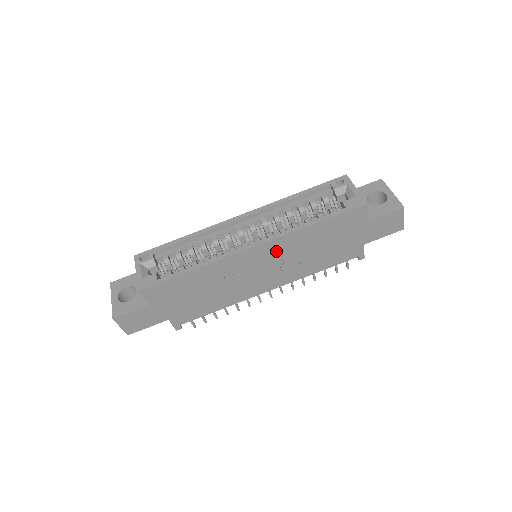
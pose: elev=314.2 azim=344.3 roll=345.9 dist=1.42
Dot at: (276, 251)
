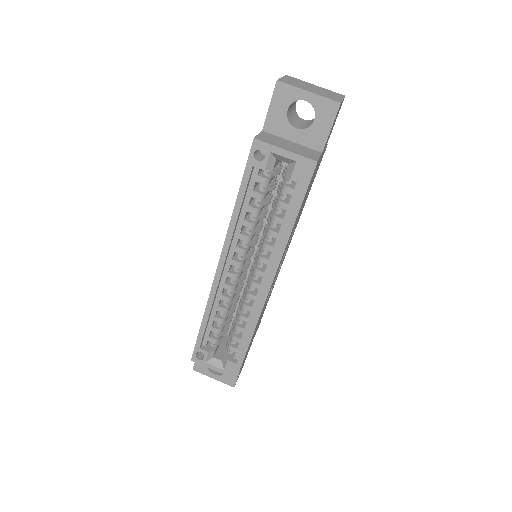
Dot at: (281, 260)
